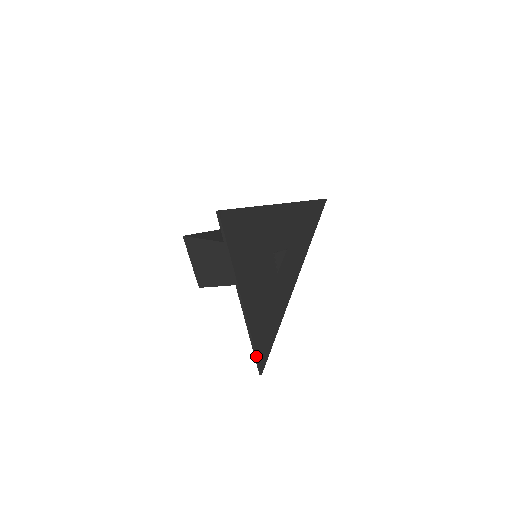
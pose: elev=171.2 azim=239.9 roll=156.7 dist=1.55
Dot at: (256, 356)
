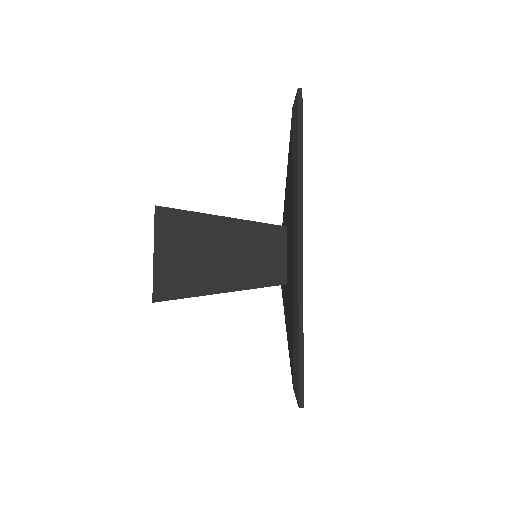
Dot at: (302, 361)
